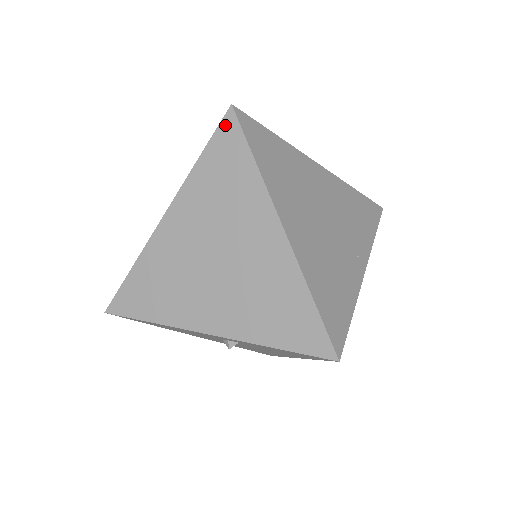
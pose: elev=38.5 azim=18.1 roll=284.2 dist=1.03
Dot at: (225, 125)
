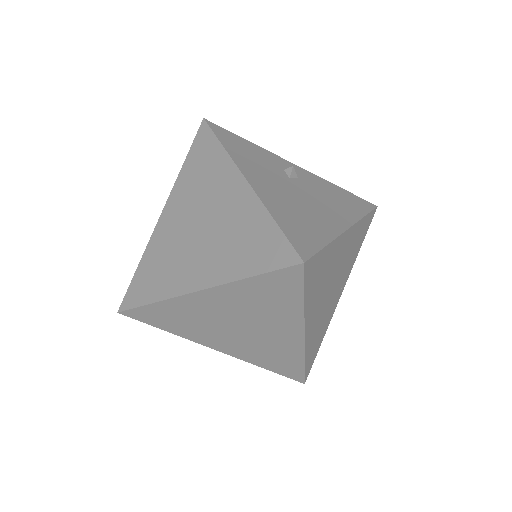
Dot at: (289, 272)
